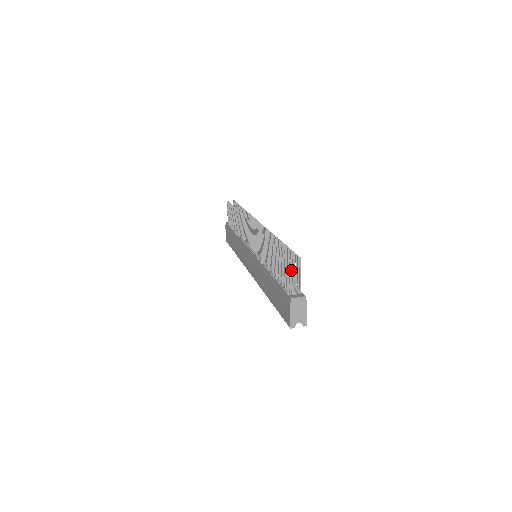
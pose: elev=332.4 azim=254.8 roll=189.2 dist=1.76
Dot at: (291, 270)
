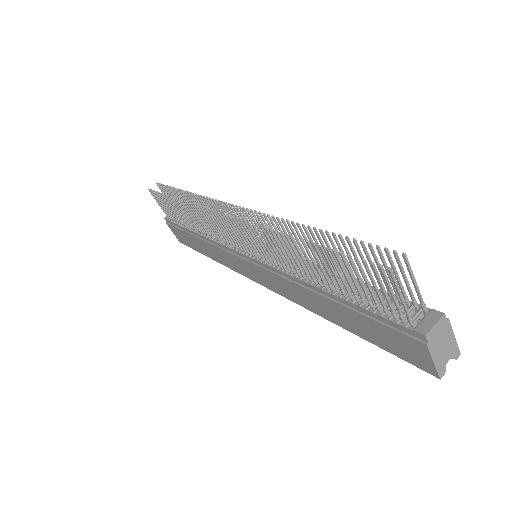
Dot at: occluded
